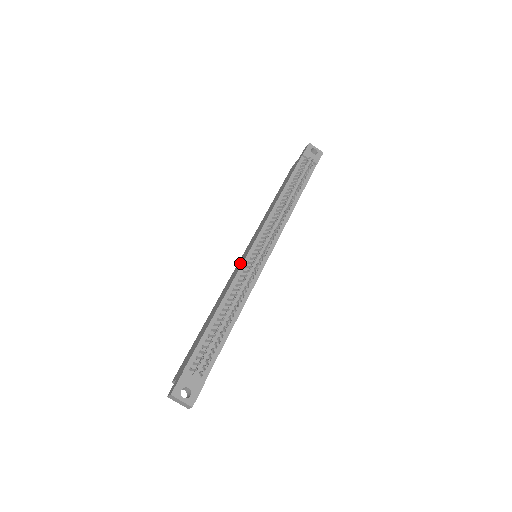
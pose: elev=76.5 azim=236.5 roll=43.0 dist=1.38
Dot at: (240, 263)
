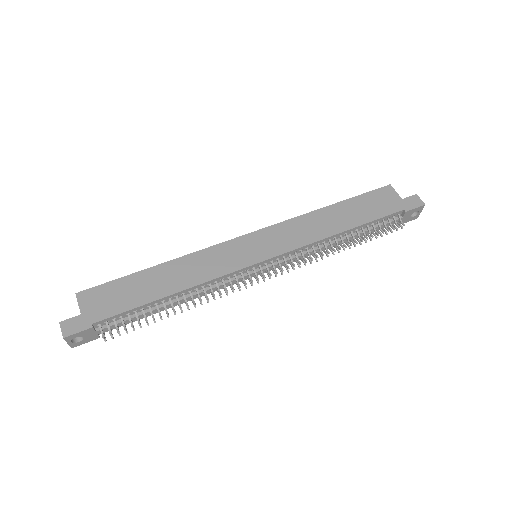
Dot at: (238, 256)
